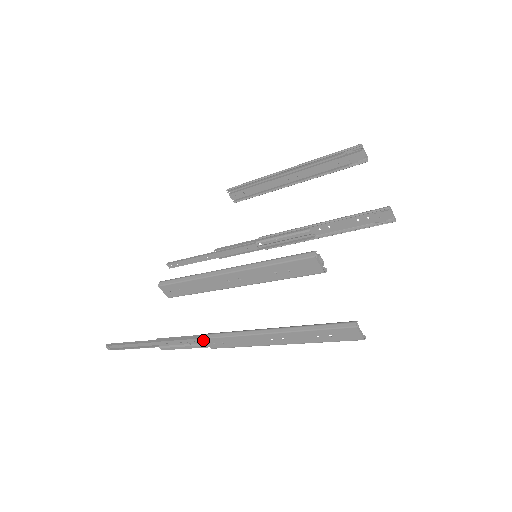
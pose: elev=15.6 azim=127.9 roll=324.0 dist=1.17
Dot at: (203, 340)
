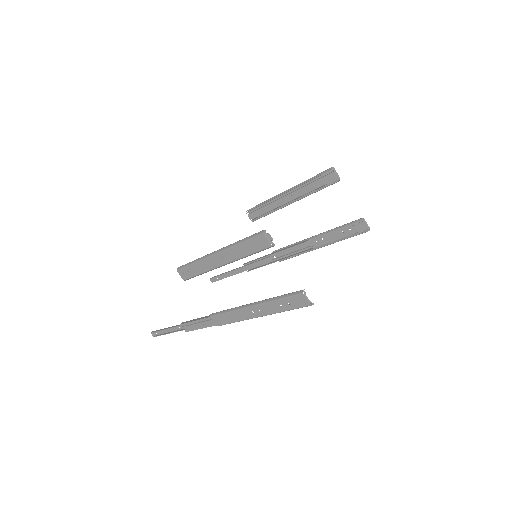
Dot at: (211, 319)
